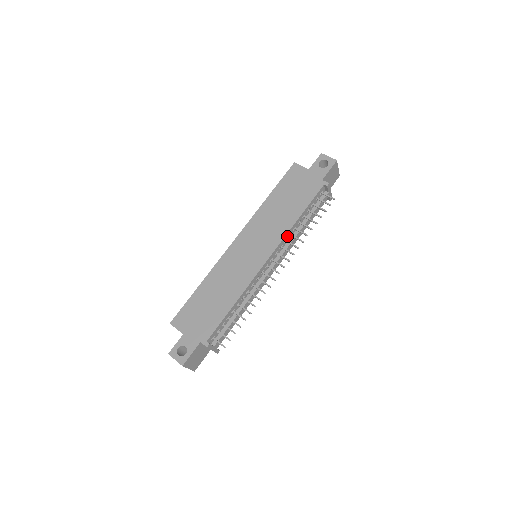
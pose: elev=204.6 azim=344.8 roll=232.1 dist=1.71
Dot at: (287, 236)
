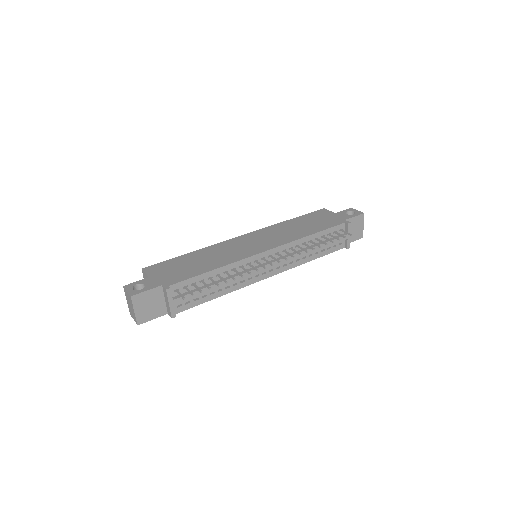
Dot at: (294, 244)
